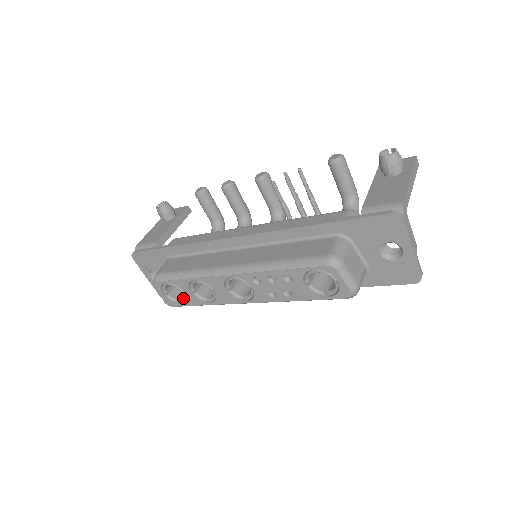
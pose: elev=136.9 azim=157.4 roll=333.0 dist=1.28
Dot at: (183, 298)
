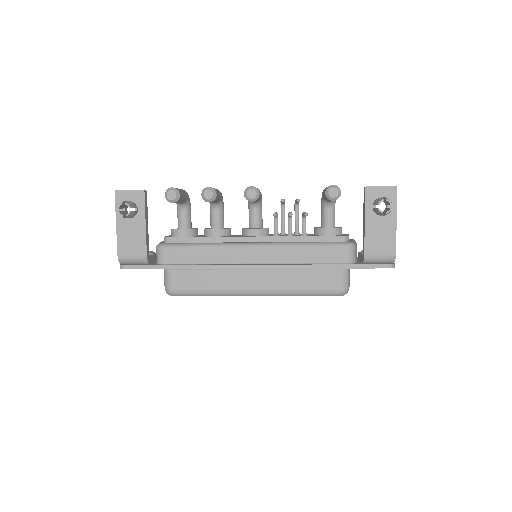
Dot at: occluded
